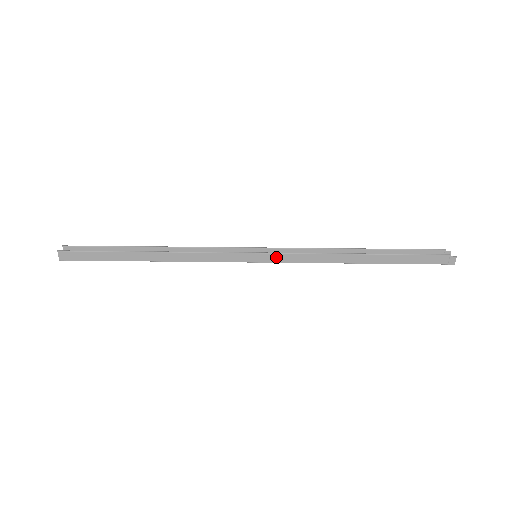
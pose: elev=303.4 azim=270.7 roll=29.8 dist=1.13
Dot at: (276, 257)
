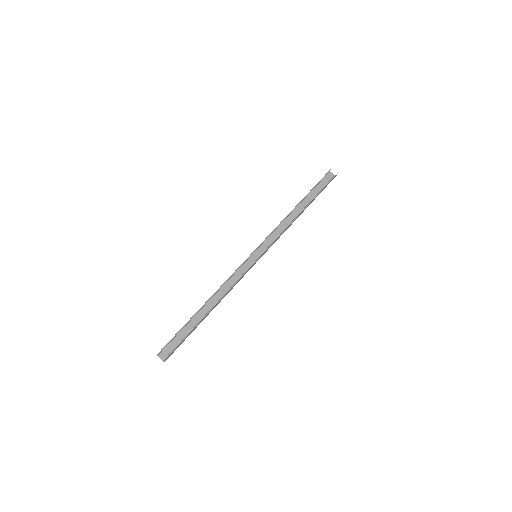
Dot at: occluded
